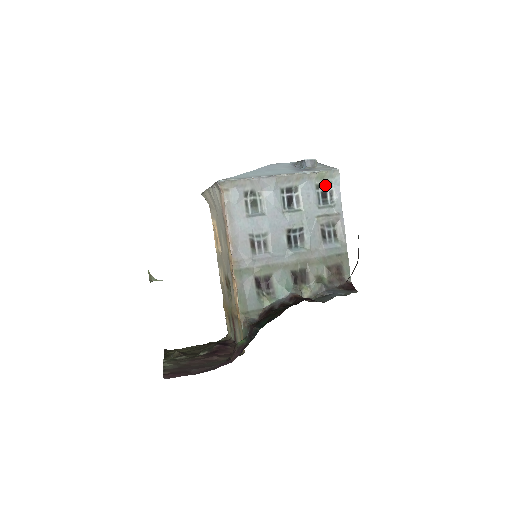
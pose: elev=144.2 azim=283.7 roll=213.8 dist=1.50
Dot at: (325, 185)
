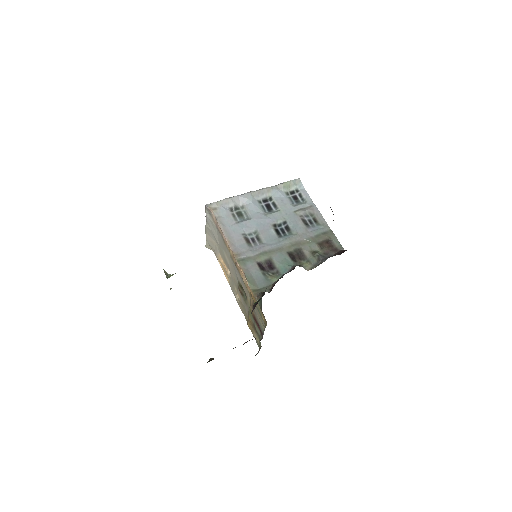
Dot at: (293, 192)
